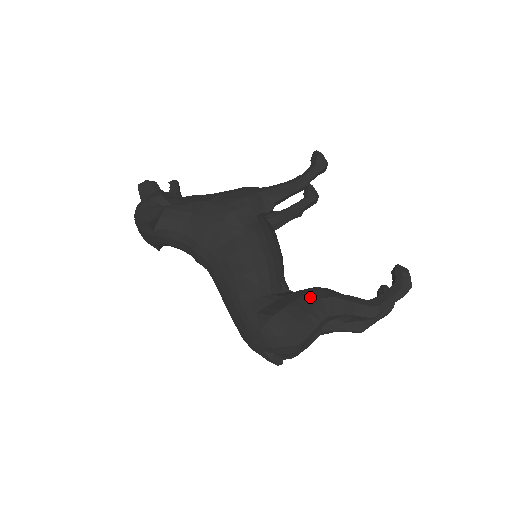
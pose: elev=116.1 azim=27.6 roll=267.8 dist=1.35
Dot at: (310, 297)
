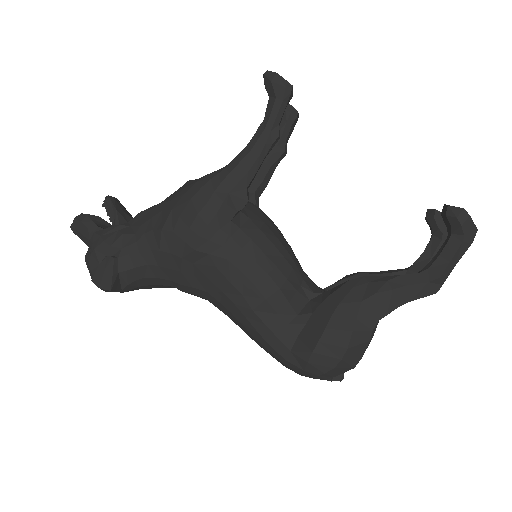
Dot at: (347, 305)
